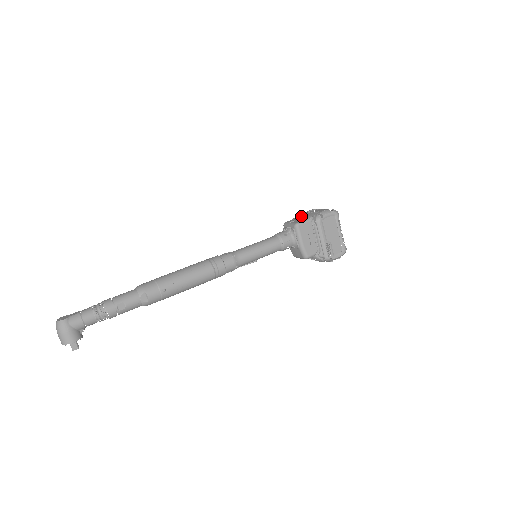
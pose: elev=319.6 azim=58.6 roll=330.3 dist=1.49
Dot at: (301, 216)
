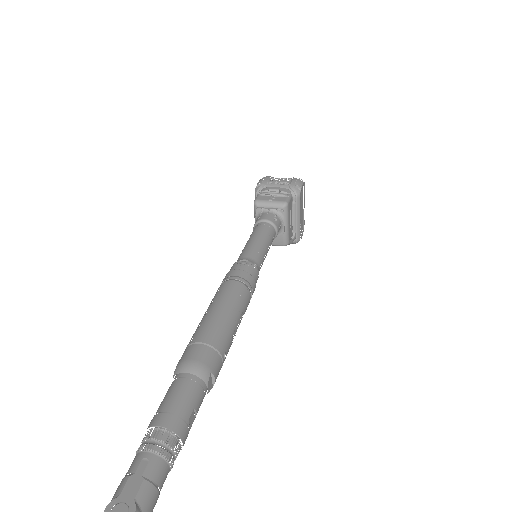
Dot at: (279, 190)
